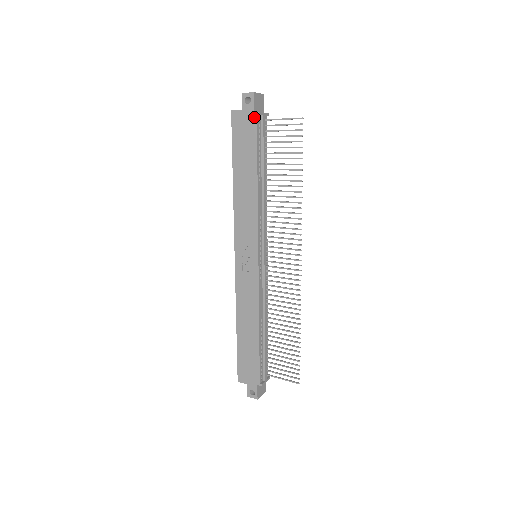
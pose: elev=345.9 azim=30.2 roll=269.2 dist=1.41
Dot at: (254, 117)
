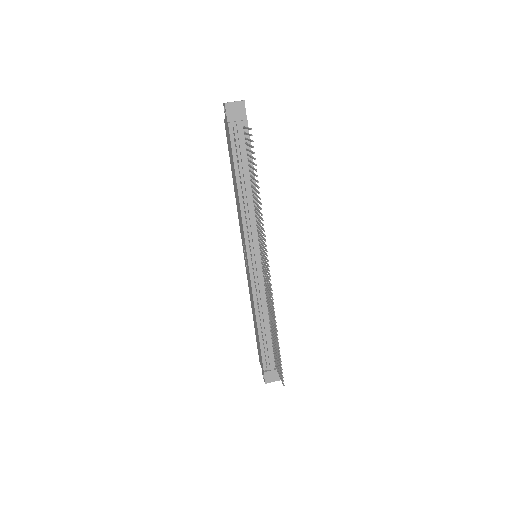
Dot at: (228, 127)
